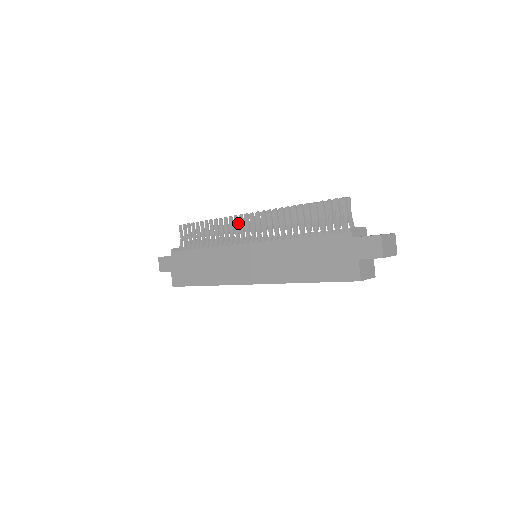
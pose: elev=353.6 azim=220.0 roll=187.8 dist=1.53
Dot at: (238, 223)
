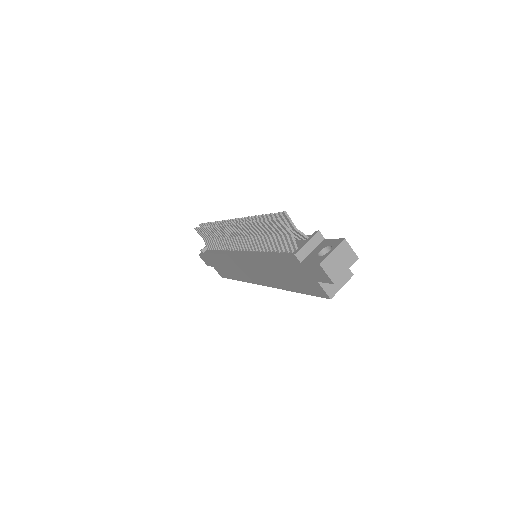
Dot at: (226, 231)
